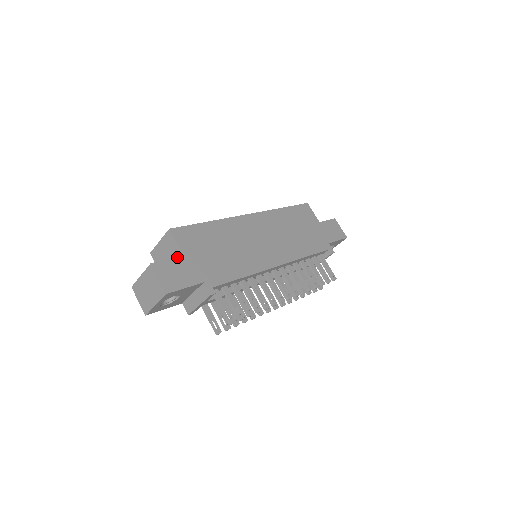
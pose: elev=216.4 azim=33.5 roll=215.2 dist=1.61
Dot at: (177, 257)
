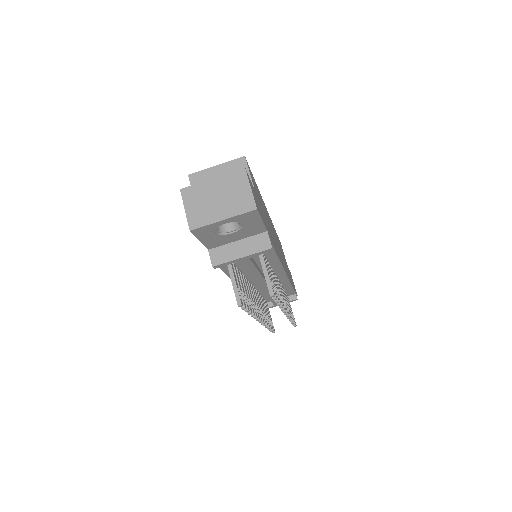
Dot at: occluded
